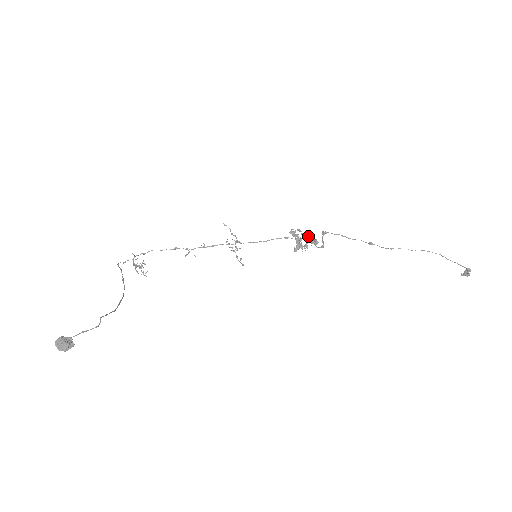
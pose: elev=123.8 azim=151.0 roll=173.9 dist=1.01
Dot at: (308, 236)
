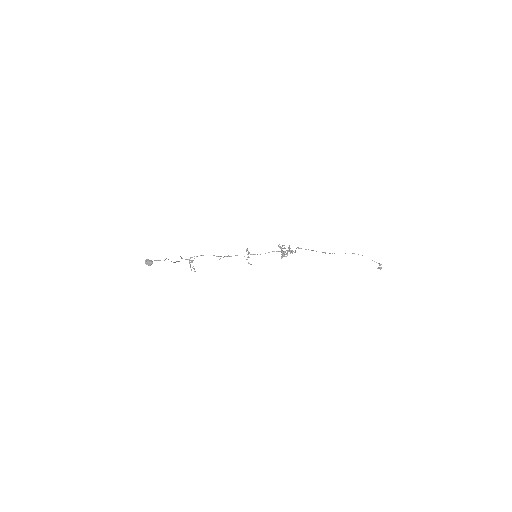
Dot at: (289, 249)
